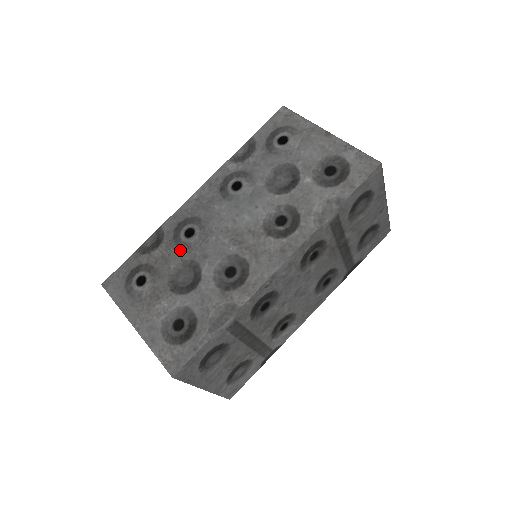
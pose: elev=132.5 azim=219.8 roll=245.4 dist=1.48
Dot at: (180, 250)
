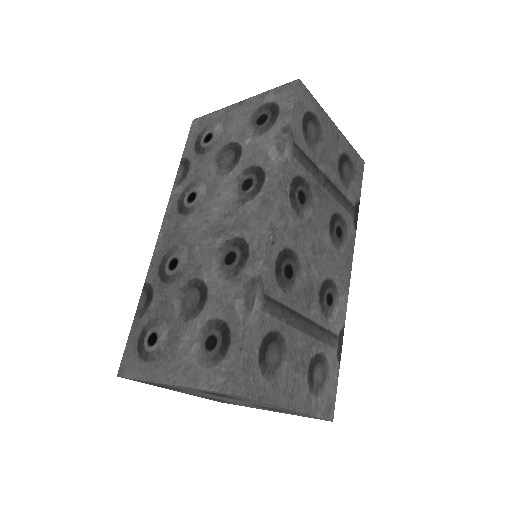
Dot at: (173, 284)
